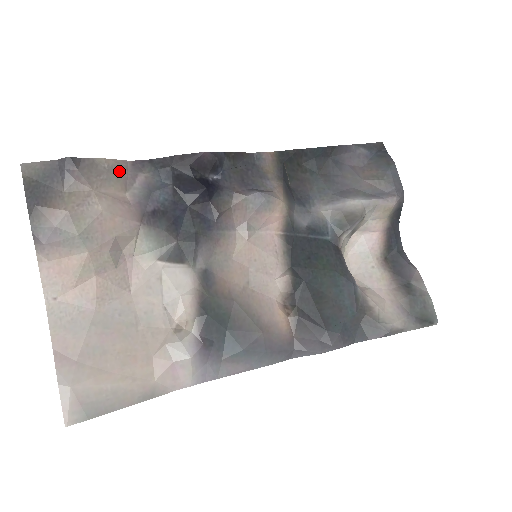
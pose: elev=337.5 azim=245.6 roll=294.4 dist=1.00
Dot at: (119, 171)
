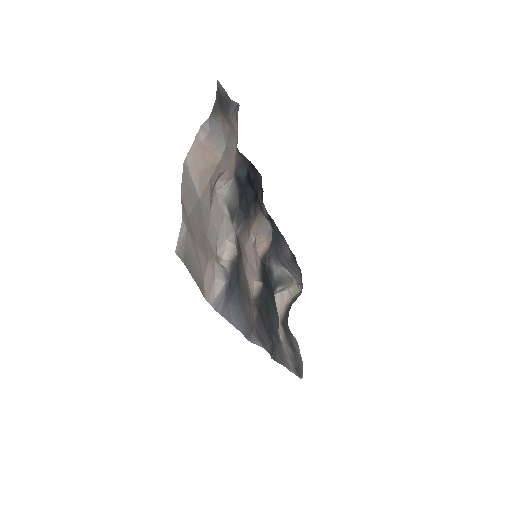
Dot at: occluded
